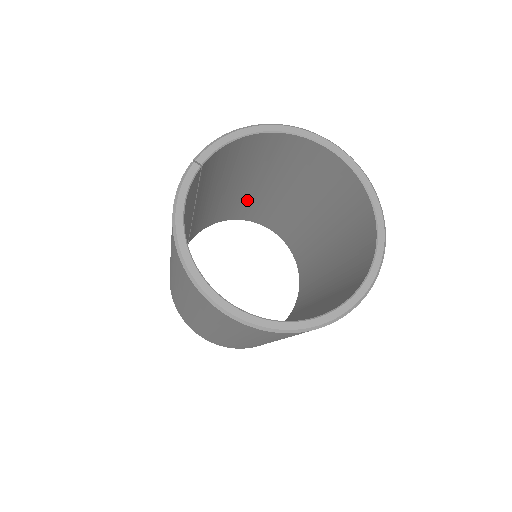
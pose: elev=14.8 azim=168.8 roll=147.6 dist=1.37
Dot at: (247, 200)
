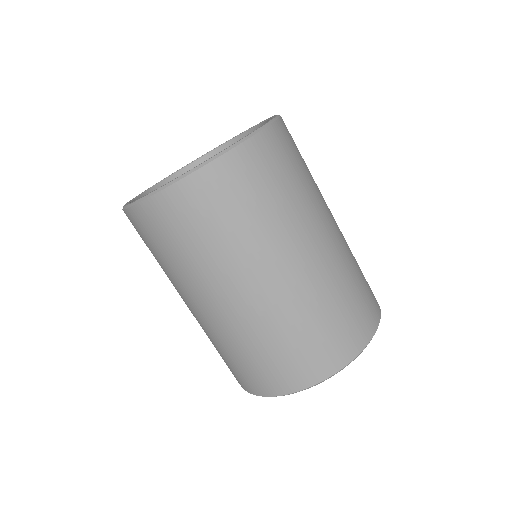
Dot at: occluded
